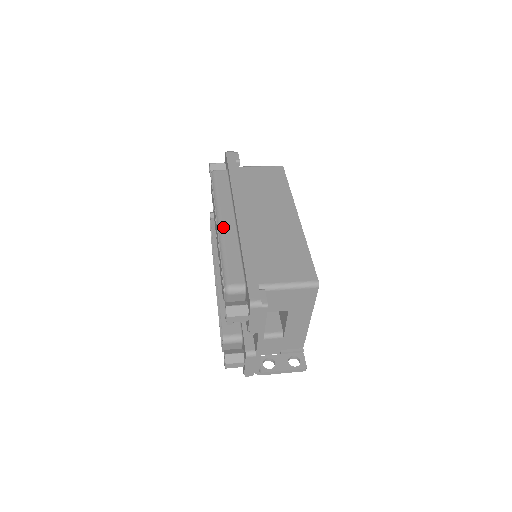
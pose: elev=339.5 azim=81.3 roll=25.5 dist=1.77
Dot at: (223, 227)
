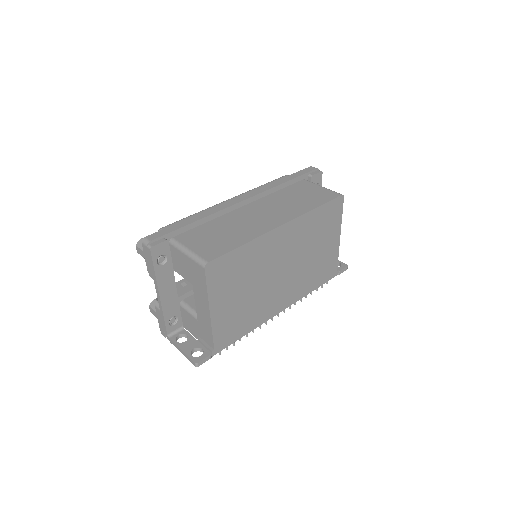
Dot at: (223, 202)
